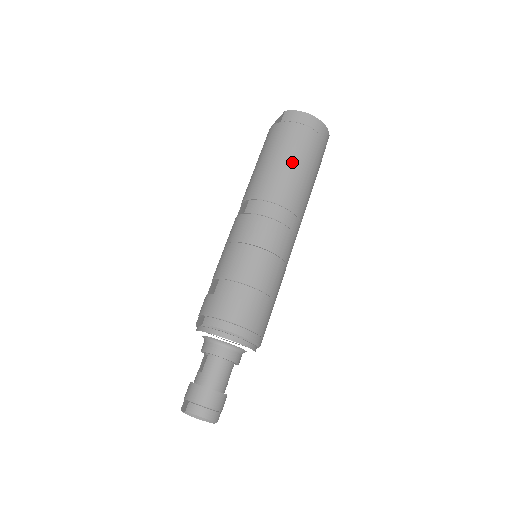
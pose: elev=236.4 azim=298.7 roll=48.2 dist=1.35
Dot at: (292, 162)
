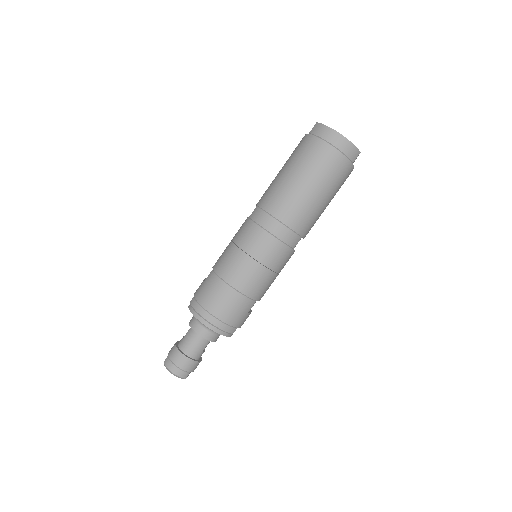
Dot at: (300, 178)
